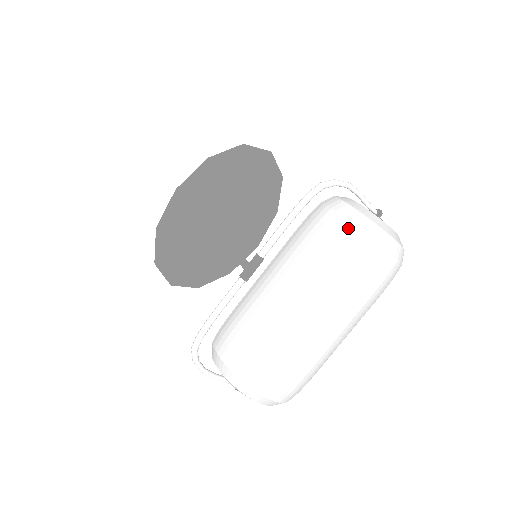
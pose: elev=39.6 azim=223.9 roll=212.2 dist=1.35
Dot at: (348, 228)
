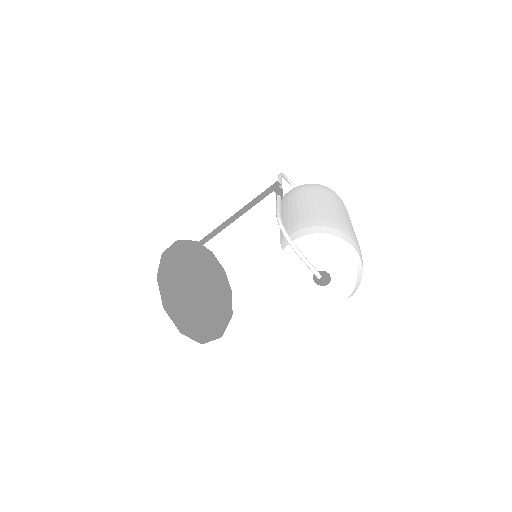
Dot at: (310, 184)
